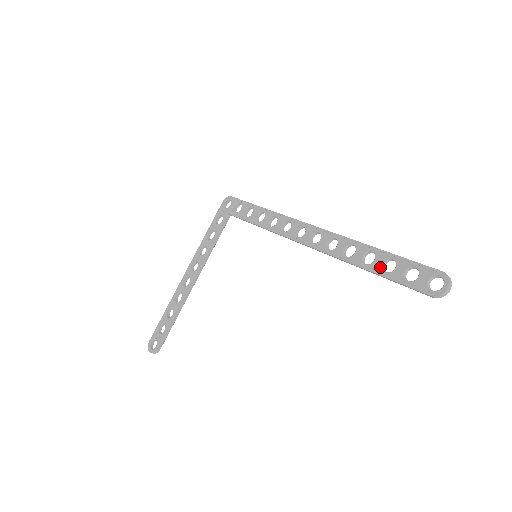
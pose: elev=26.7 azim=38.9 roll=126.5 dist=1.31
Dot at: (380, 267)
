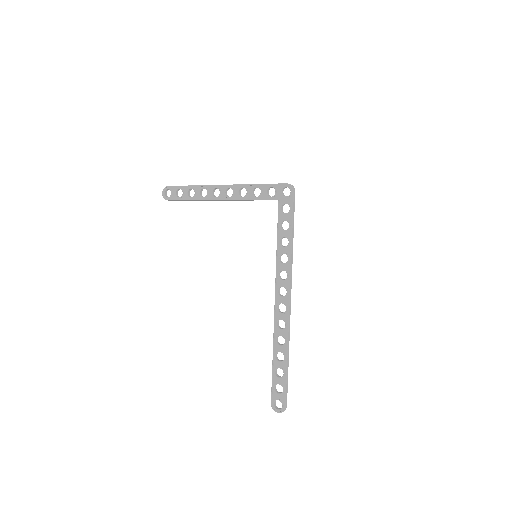
Dot at: (276, 367)
